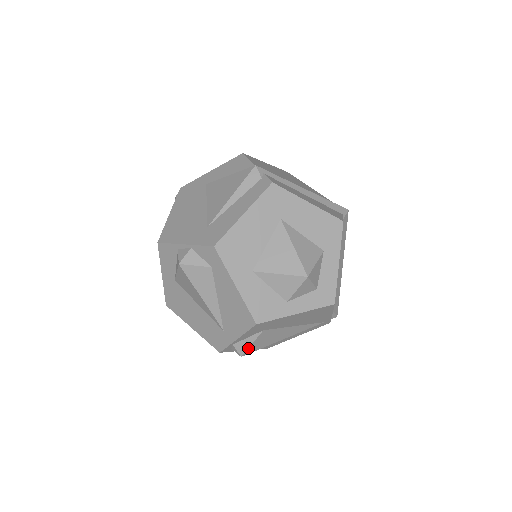
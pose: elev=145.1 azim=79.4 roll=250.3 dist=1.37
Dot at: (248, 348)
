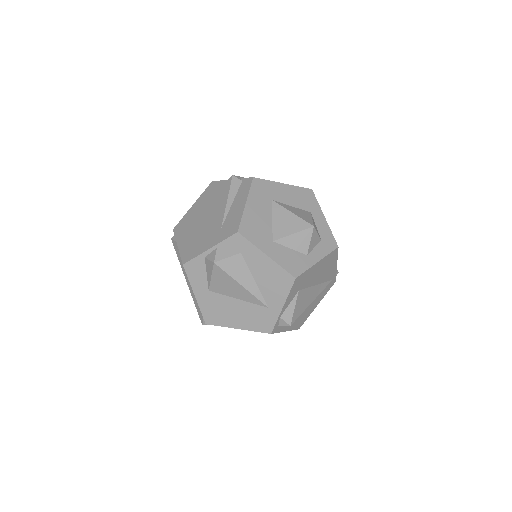
Dot at: (293, 314)
